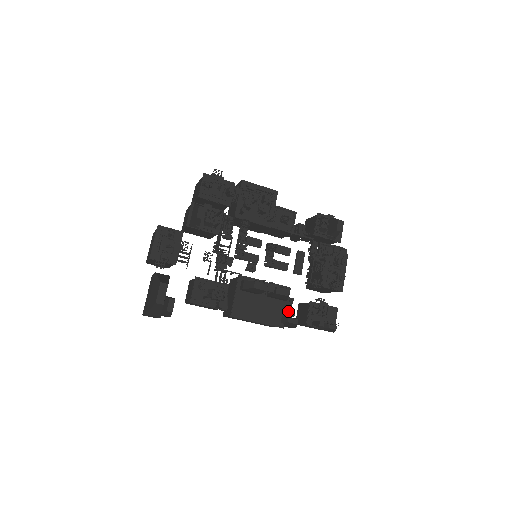
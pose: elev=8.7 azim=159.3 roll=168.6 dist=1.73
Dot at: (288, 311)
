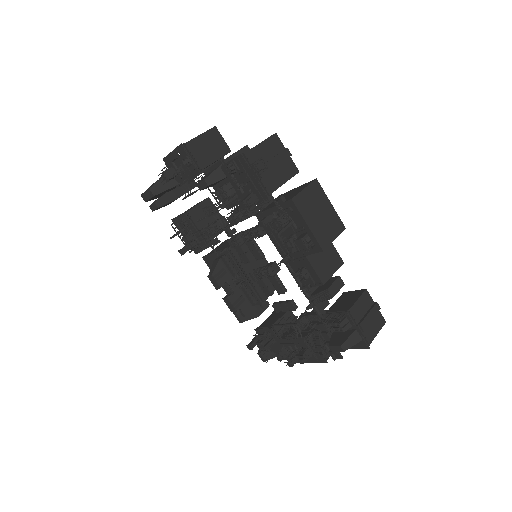
Dot at: (241, 310)
